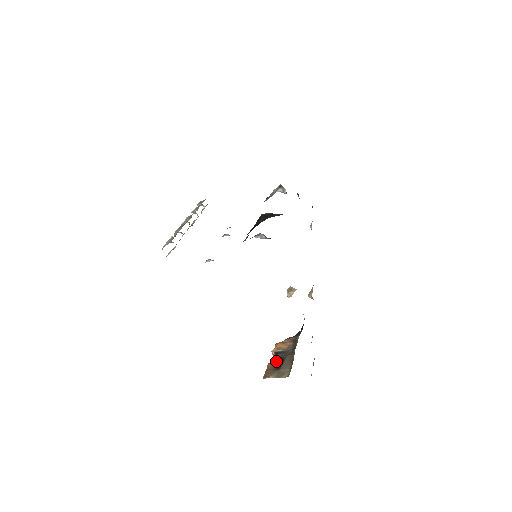
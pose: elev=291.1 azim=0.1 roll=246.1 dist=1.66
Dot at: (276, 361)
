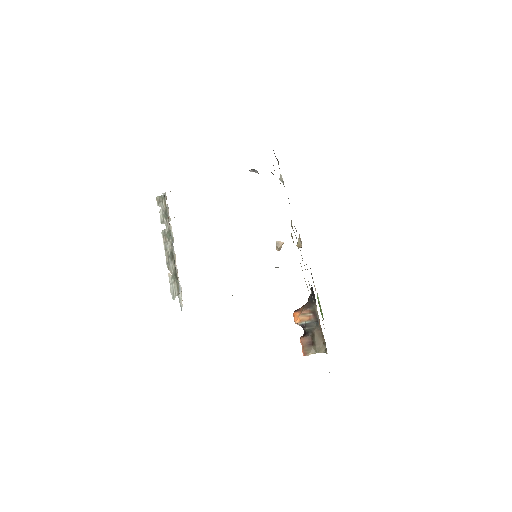
Dot at: (306, 336)
